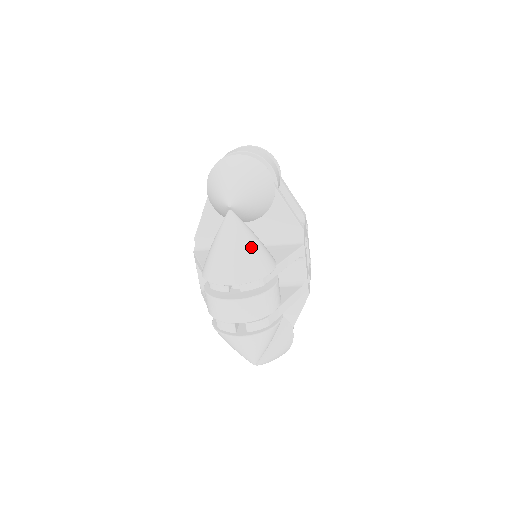
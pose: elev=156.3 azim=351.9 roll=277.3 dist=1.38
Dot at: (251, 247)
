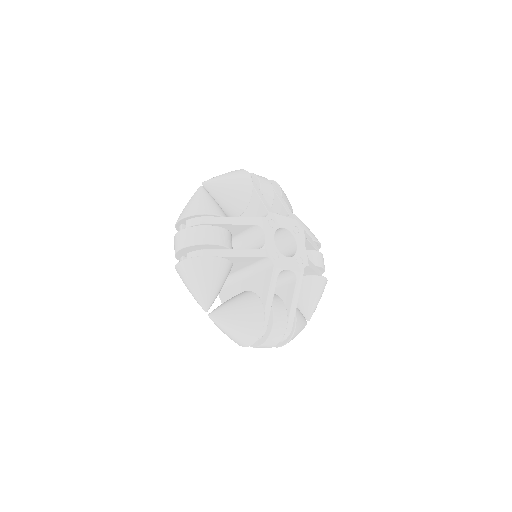
Dot at: (239, 325)
